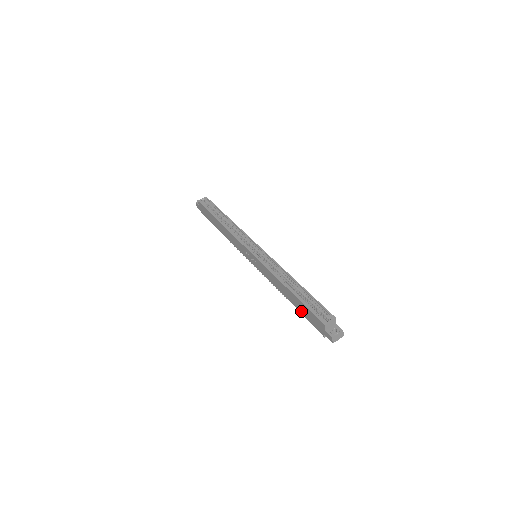
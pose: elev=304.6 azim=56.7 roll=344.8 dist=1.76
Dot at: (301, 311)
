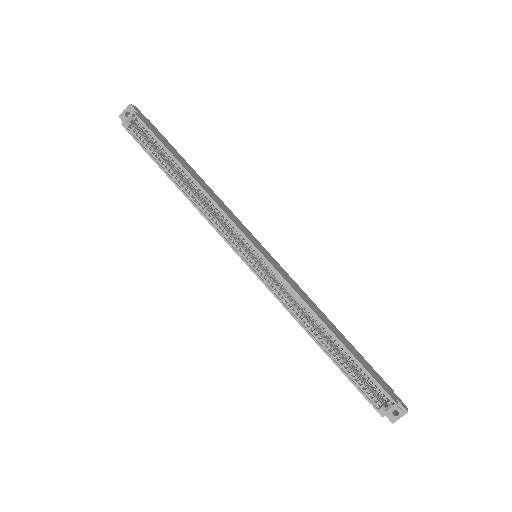
Dot at: occluded
